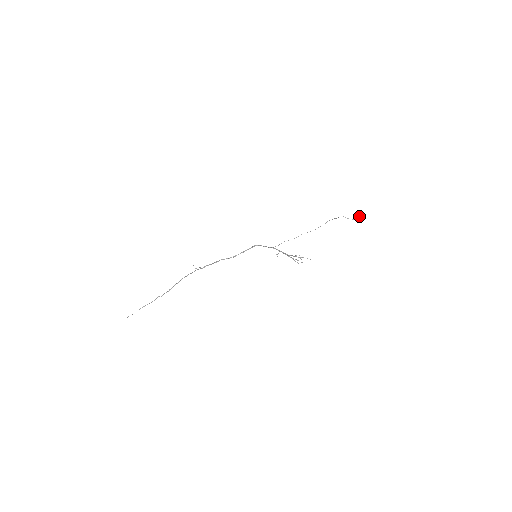
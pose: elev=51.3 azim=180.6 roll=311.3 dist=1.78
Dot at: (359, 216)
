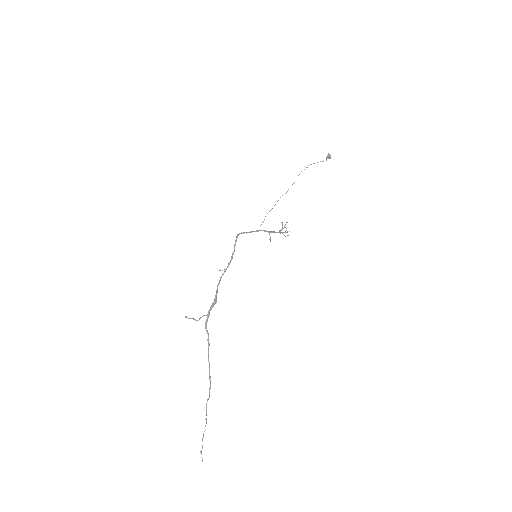
Dot at: occluded
